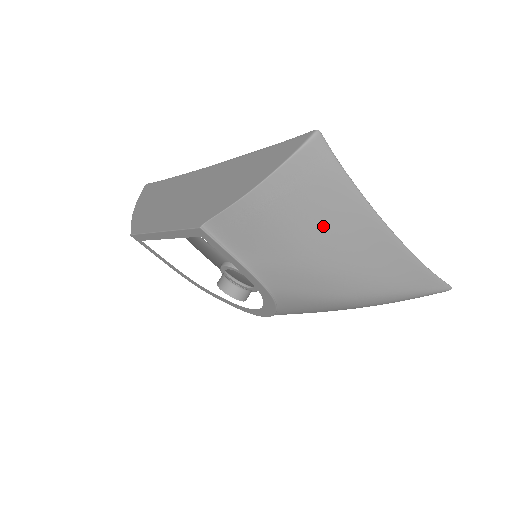
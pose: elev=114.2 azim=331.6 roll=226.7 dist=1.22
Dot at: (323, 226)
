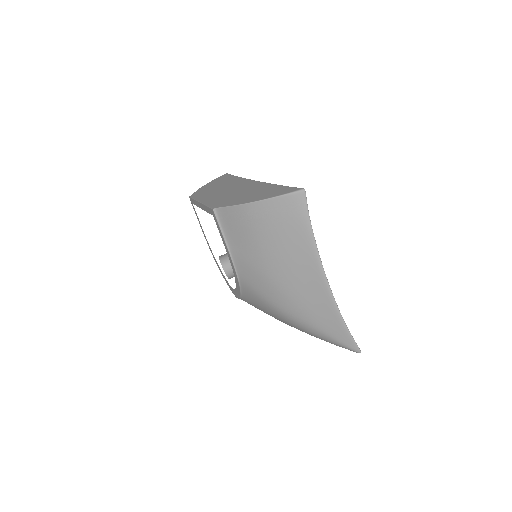
Dot at: (283, 251)
